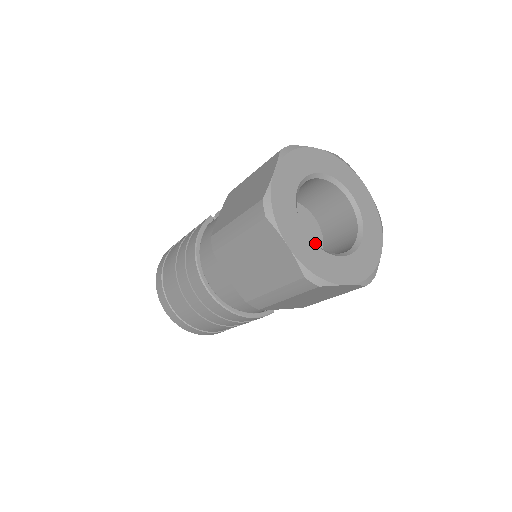
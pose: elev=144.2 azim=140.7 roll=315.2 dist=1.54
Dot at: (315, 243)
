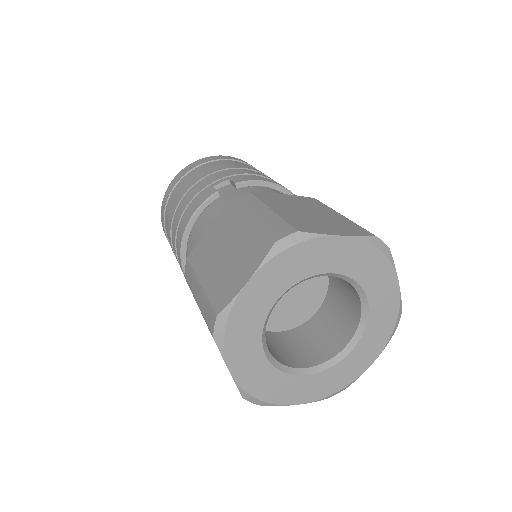
Dot at: (311, 301)
